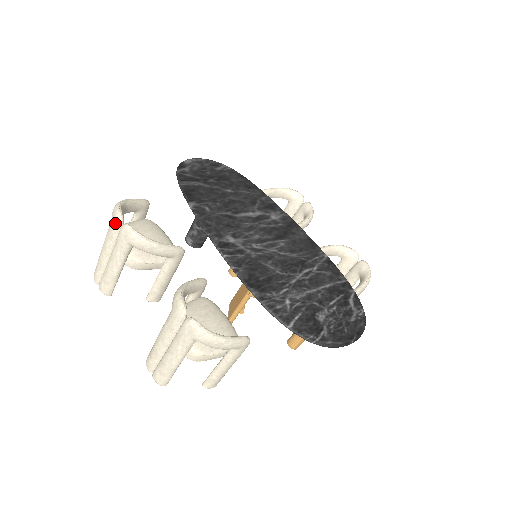
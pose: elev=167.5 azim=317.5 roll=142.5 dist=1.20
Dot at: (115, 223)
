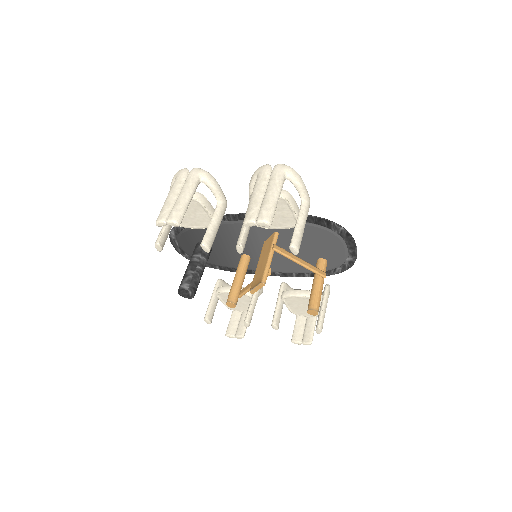
Dot at: (184, 172)
